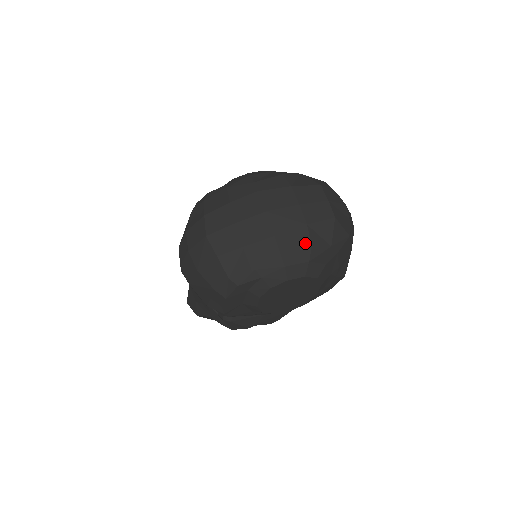
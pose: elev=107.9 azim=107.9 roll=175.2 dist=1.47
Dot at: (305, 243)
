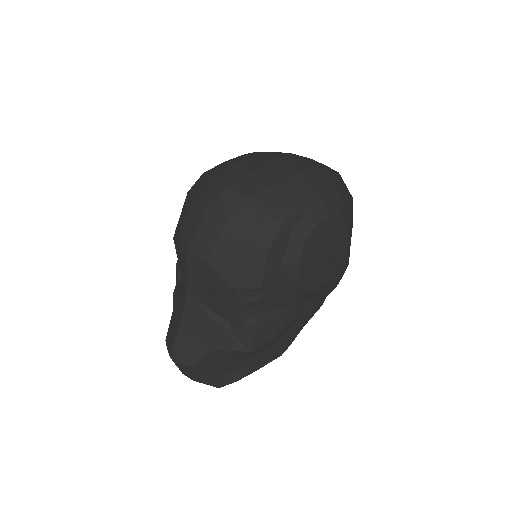
Dot at: (330, 182)
